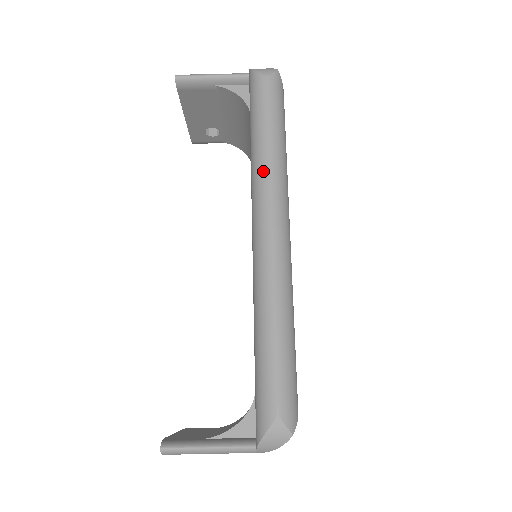
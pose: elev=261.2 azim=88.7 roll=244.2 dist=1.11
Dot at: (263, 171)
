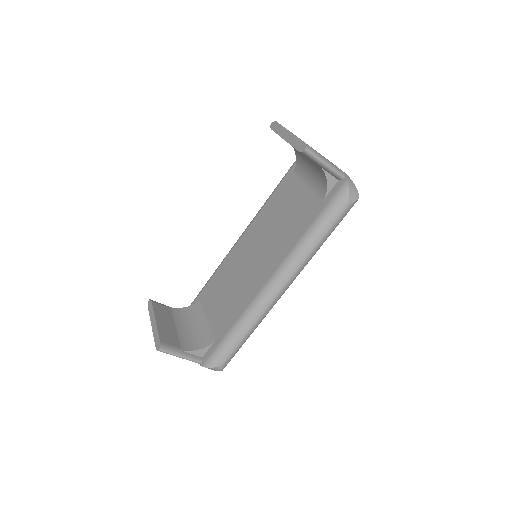
Dot at: (302, 258)
